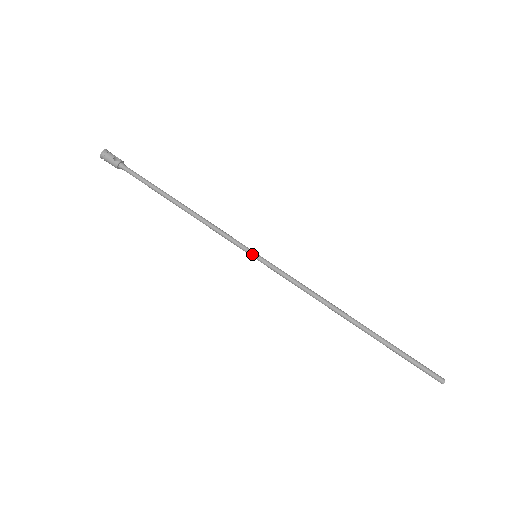
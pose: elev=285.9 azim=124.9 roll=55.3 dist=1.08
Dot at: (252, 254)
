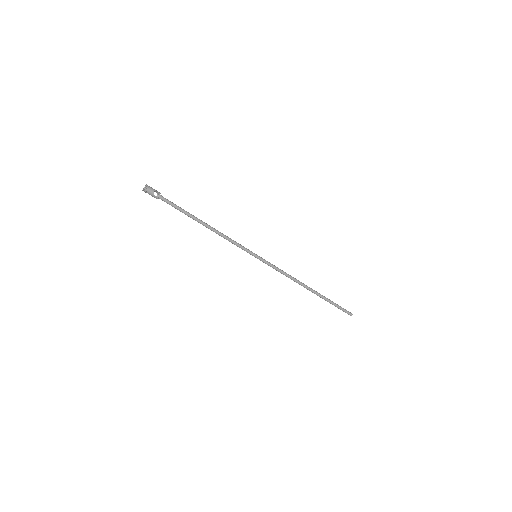
Dot at: (254, 256)
